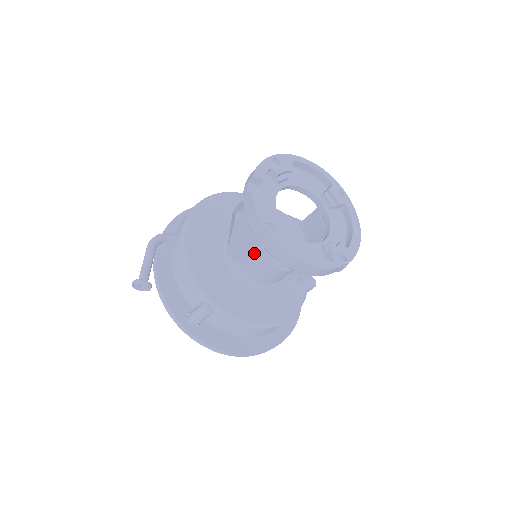
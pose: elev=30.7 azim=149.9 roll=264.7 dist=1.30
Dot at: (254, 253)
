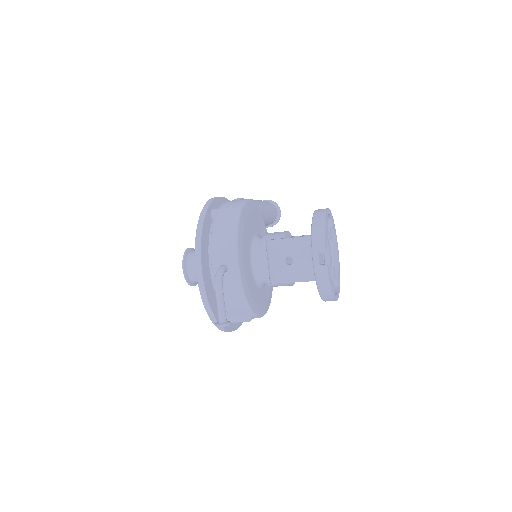
Dot at: occluded
